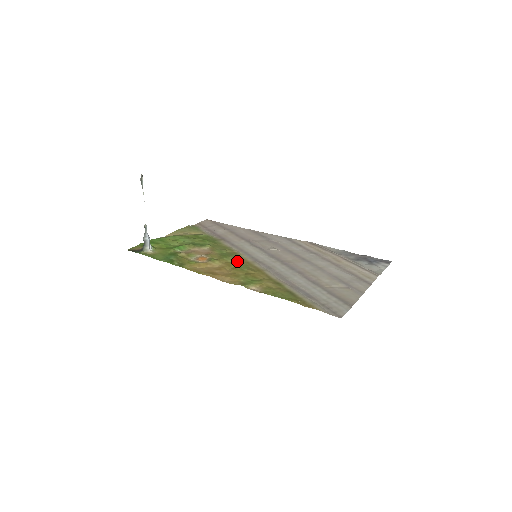
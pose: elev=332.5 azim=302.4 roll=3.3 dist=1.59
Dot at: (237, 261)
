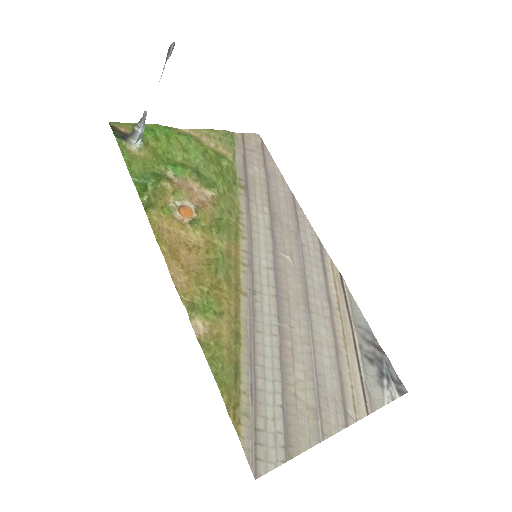
Dot at: (225, 249)
